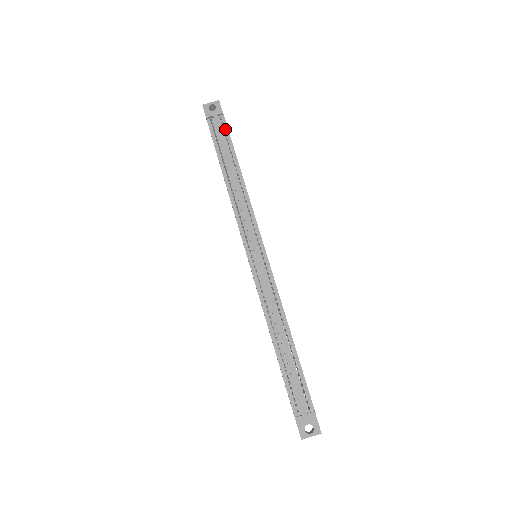
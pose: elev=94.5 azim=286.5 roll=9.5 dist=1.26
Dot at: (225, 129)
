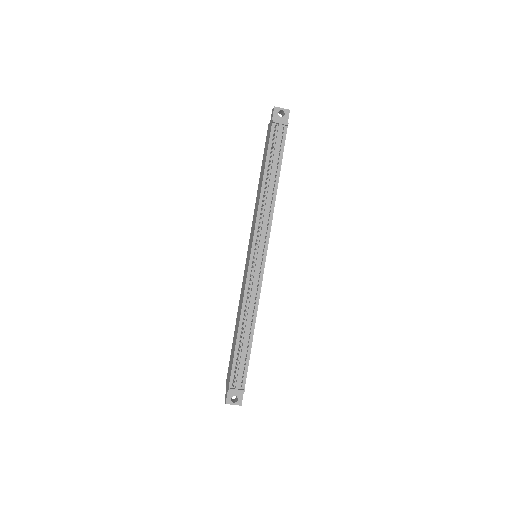
Dot at: (283, 140)
